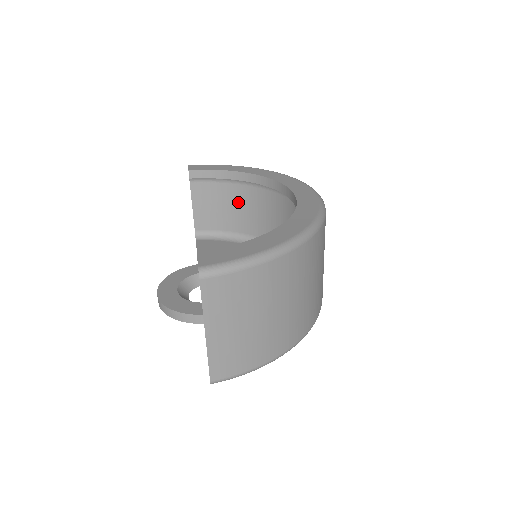
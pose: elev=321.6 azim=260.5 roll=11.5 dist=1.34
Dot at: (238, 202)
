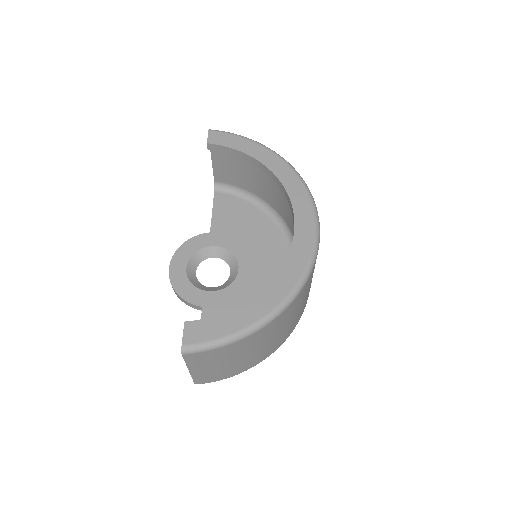
Dot at: (255, 173)
